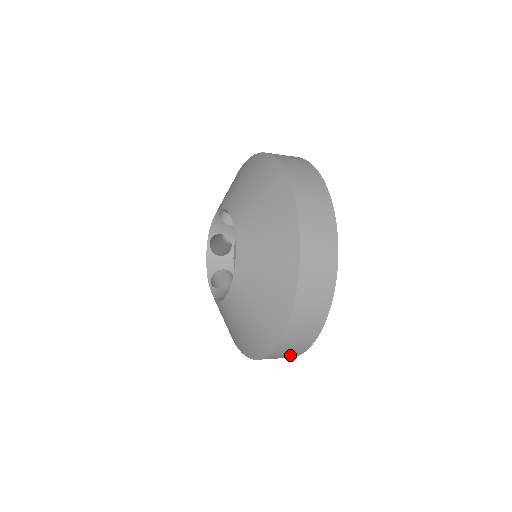
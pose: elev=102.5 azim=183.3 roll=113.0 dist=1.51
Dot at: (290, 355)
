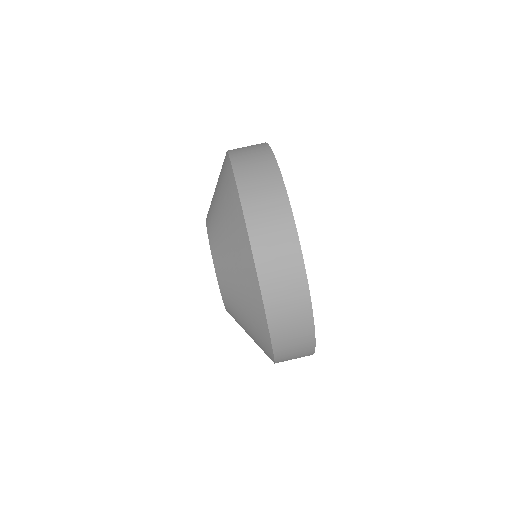
Dot at: occluded
